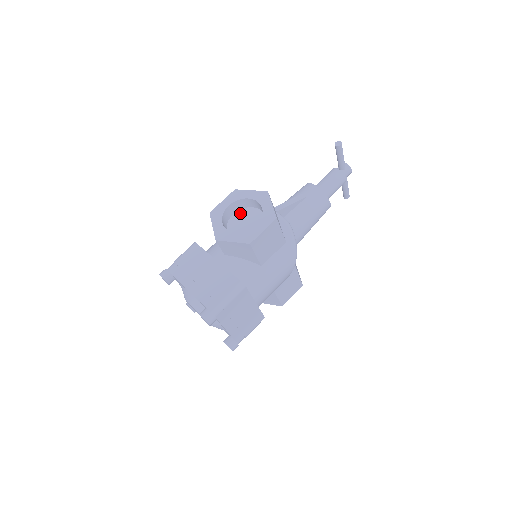
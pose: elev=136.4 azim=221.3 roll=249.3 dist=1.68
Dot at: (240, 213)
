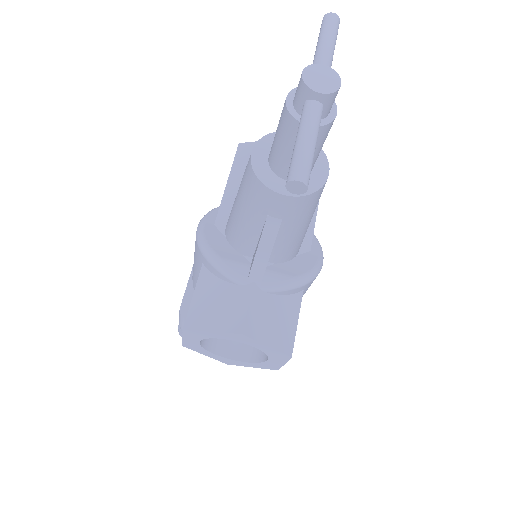
Dot at: occluded
